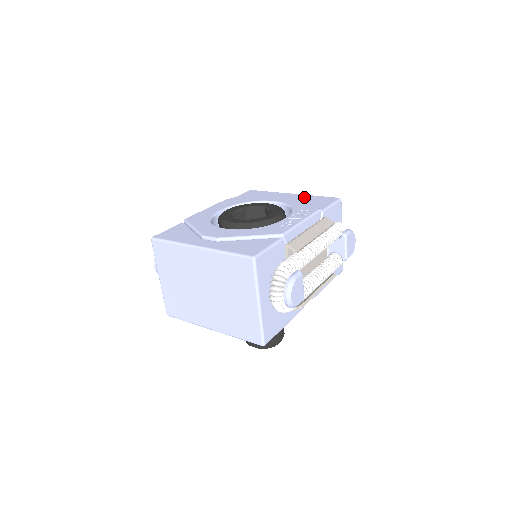
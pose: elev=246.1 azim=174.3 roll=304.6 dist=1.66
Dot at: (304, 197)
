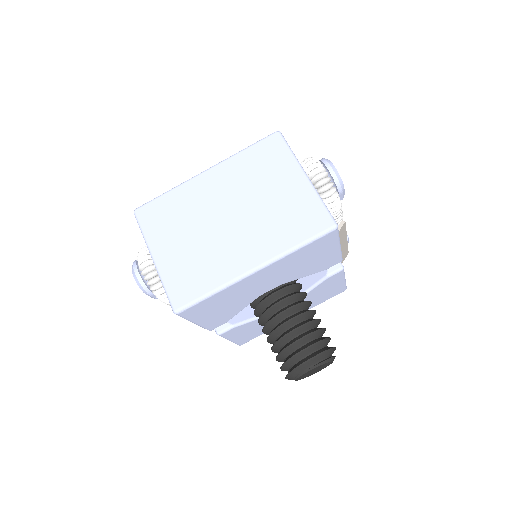
Dot at: occluded
